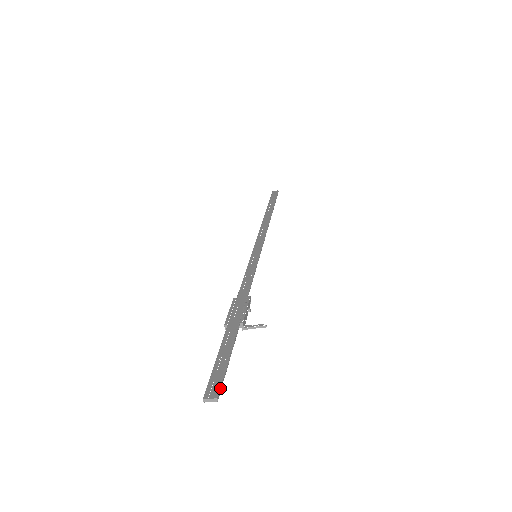
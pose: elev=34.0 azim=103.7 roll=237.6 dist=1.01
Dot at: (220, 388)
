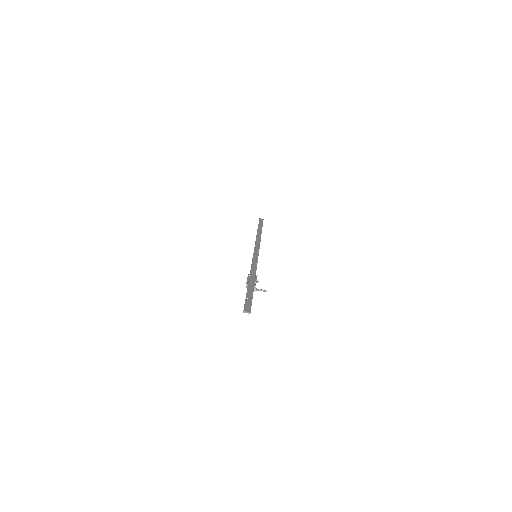
Dot at: occluded
